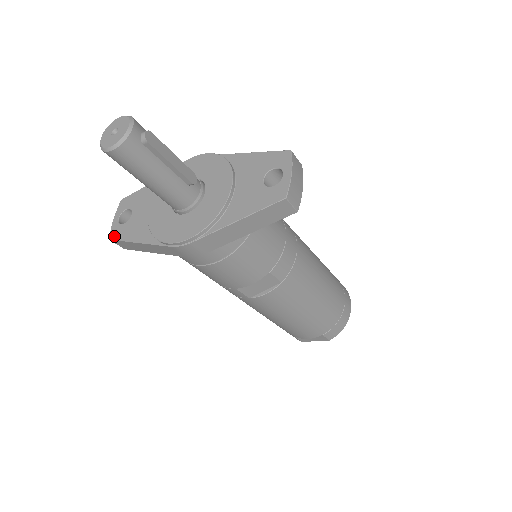
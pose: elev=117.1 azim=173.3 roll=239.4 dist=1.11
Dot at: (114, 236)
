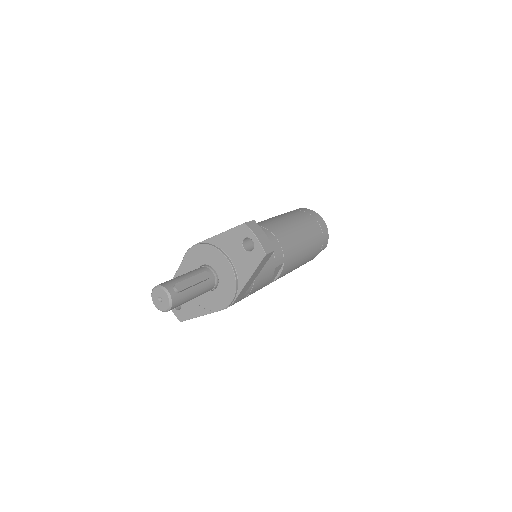
Dot at: (182, 319)
